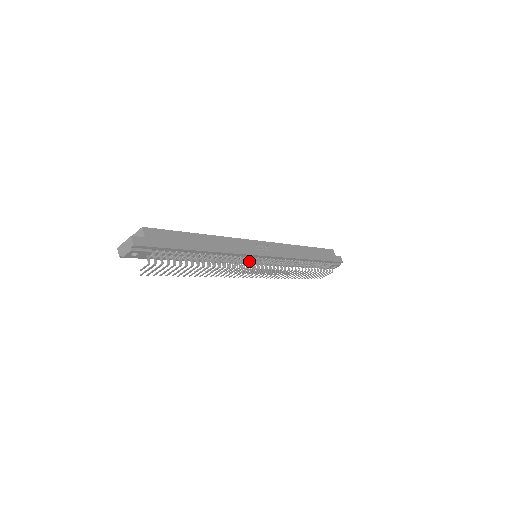
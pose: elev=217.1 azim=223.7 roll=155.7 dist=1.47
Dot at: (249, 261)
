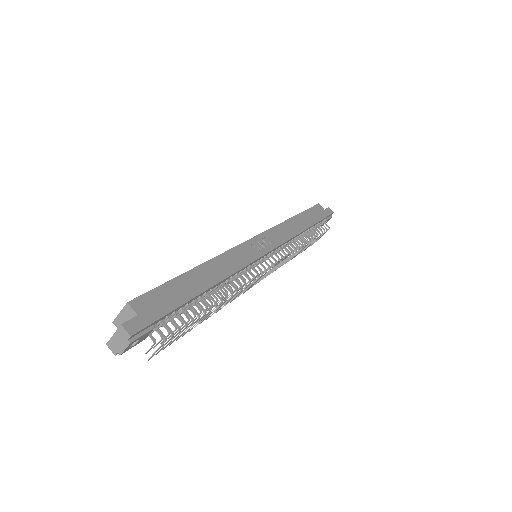
Dot at: (253, 267)
